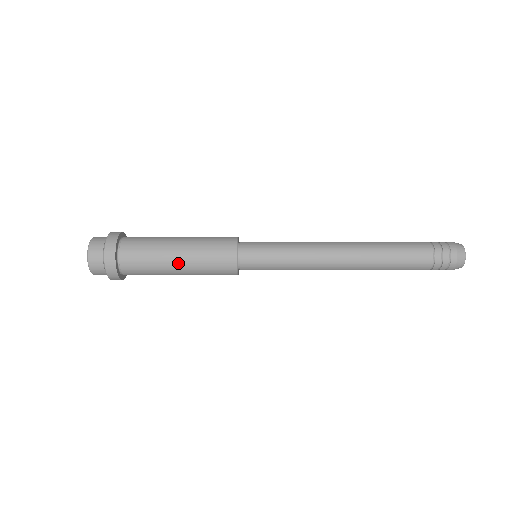
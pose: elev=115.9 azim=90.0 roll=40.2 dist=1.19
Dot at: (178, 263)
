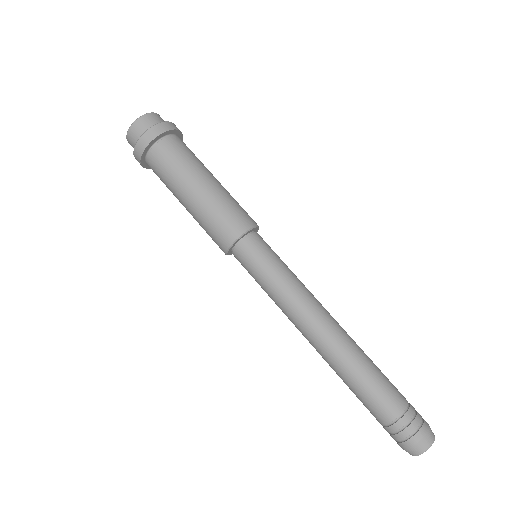
Dot at: (185, 206)
